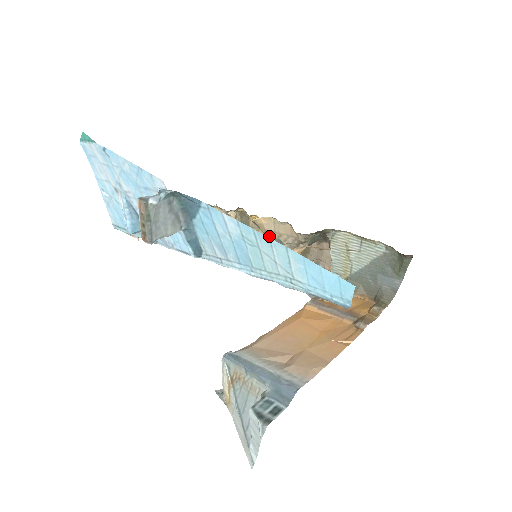
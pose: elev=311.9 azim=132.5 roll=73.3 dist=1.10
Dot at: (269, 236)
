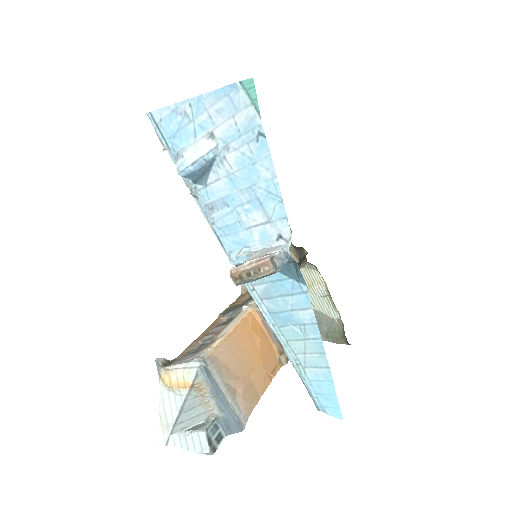
Dot at: occluded
